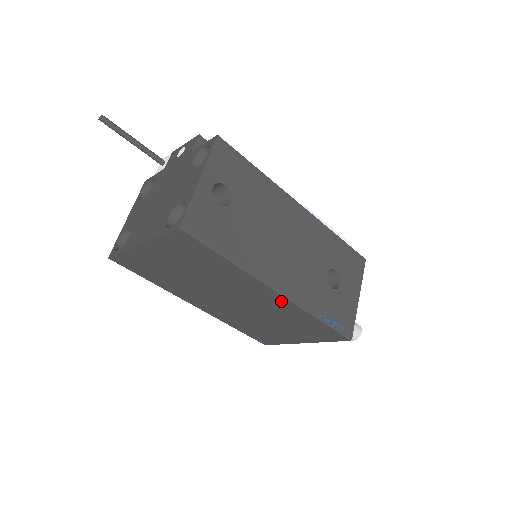
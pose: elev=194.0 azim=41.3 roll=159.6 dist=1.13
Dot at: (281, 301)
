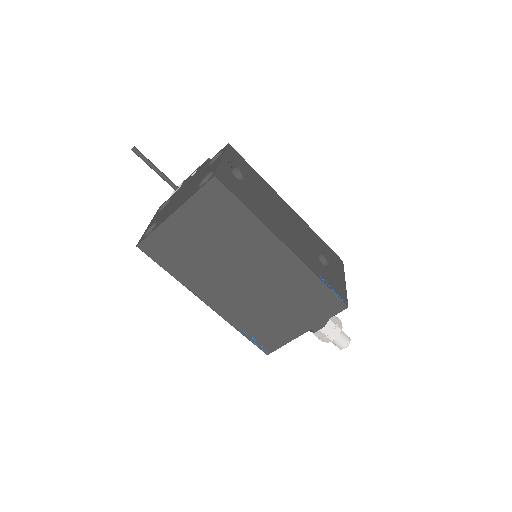
Dot at: (288, 261)
